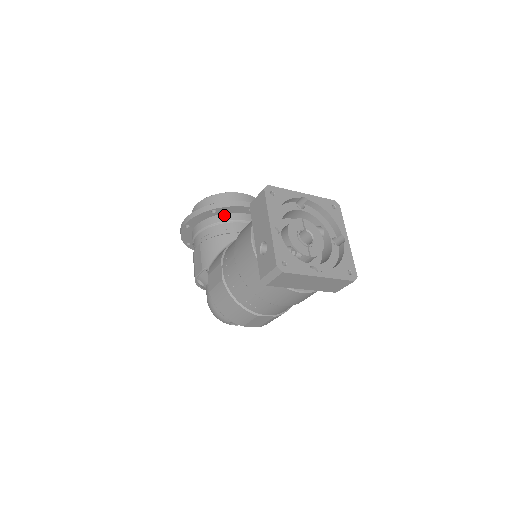
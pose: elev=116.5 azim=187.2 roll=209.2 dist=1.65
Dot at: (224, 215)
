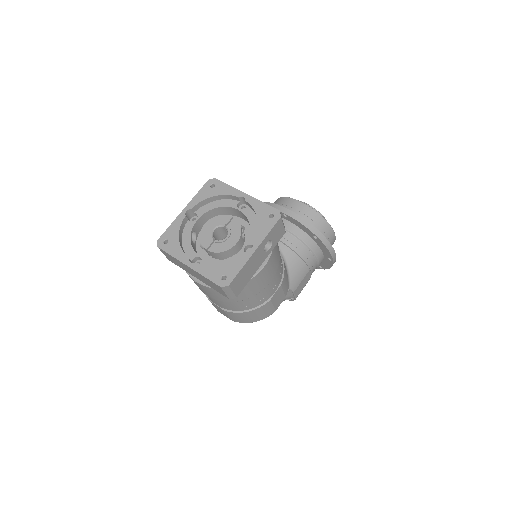
Dot at: occluded
